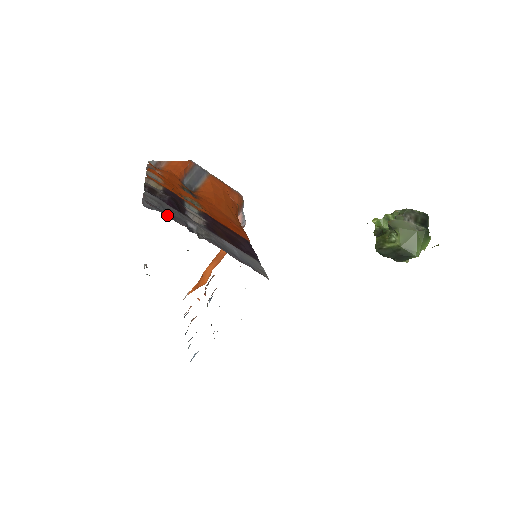
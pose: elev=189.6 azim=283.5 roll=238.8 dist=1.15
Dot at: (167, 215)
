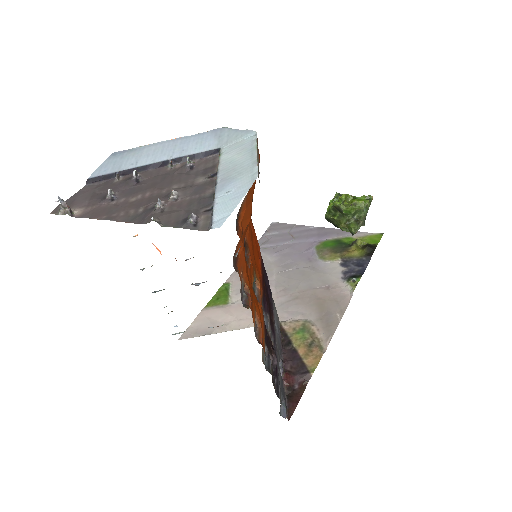
Dot at: (285, 400)
